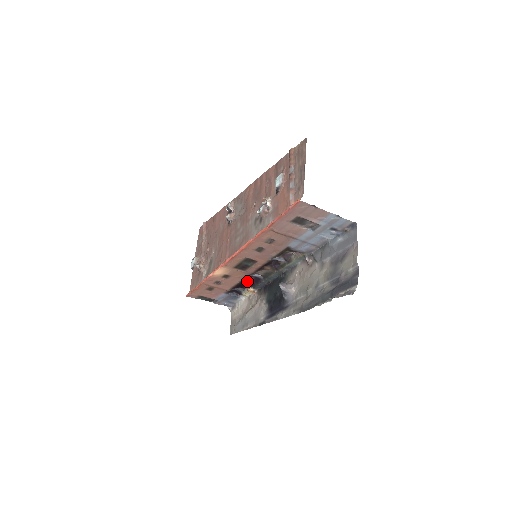
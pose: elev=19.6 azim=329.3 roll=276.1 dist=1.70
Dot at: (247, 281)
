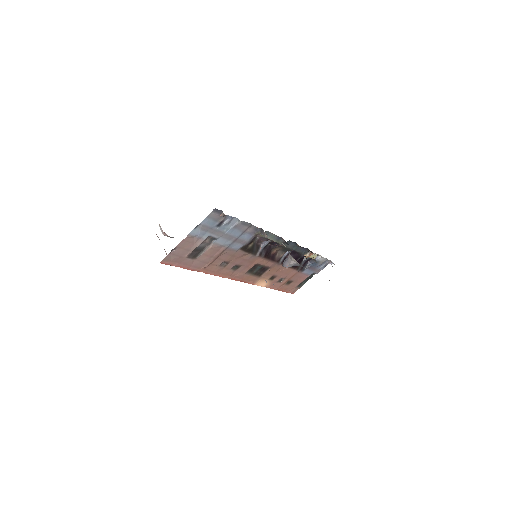
Dot at: occluded
